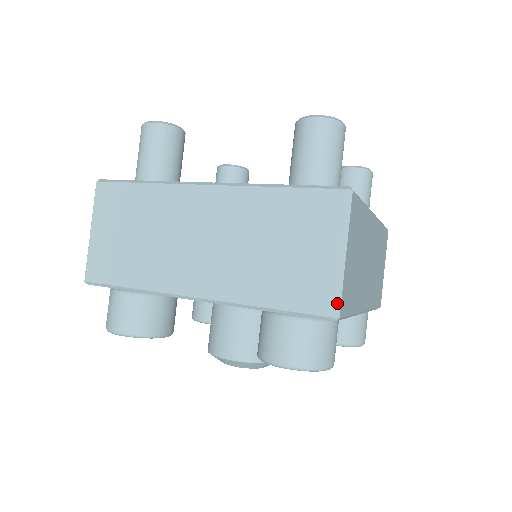
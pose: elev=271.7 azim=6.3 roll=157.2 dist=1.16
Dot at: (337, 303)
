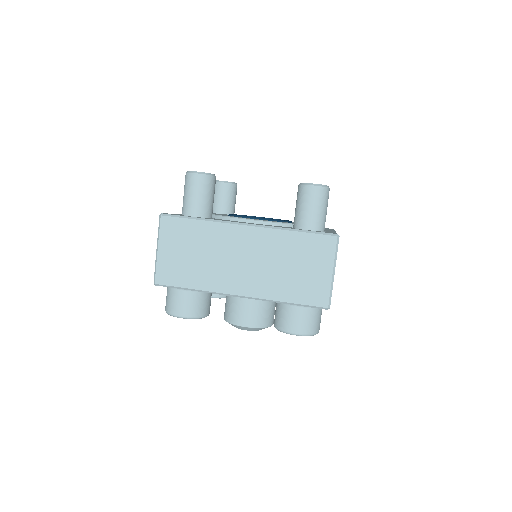
Dot at: (329, 300)
